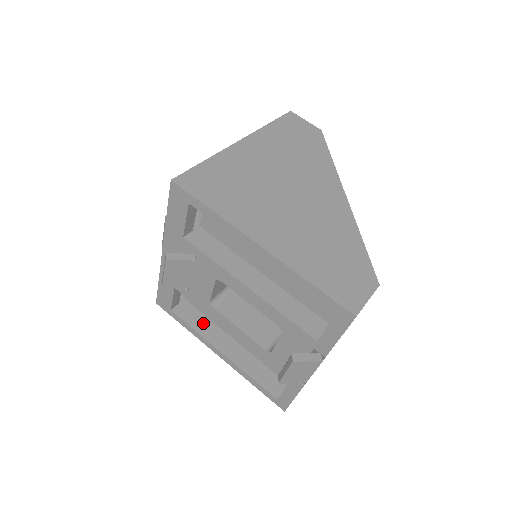
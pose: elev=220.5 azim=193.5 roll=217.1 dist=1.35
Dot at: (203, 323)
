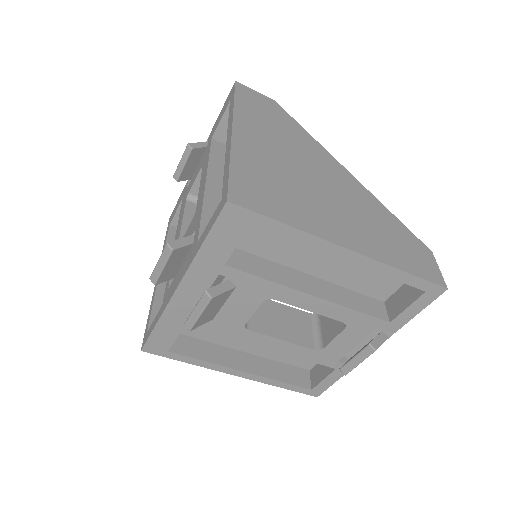
Dot at: (207, 349)
